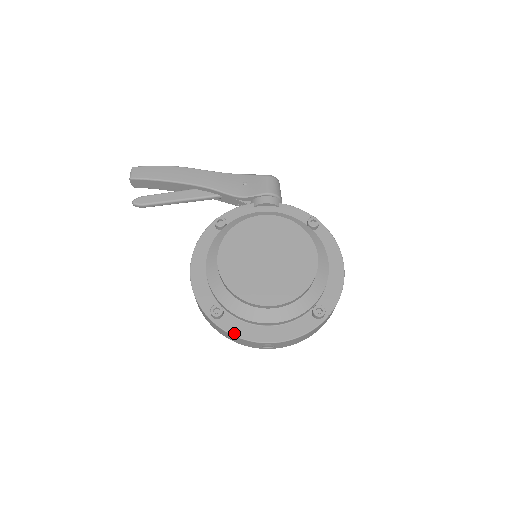
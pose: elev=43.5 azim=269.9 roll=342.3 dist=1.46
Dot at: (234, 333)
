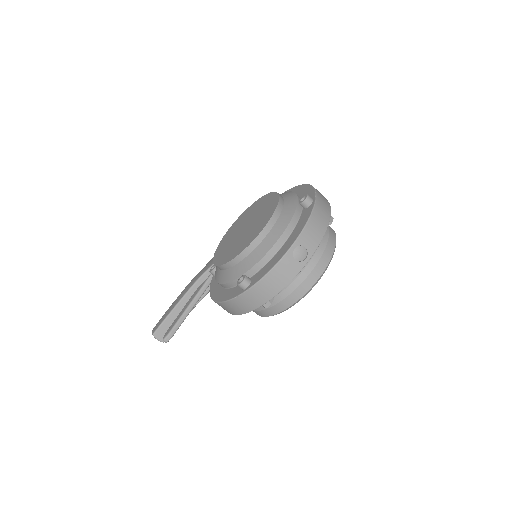
Dot at: (265, 273)
